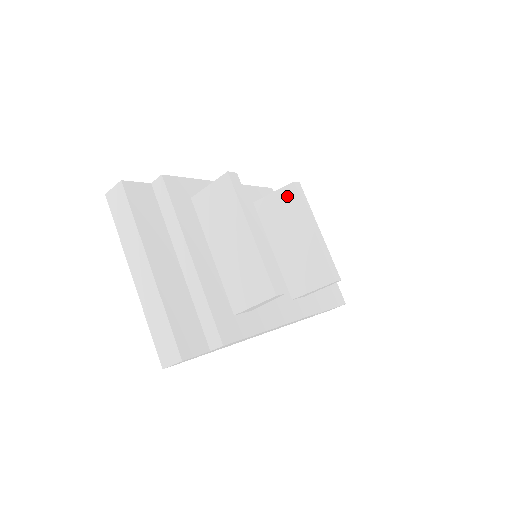
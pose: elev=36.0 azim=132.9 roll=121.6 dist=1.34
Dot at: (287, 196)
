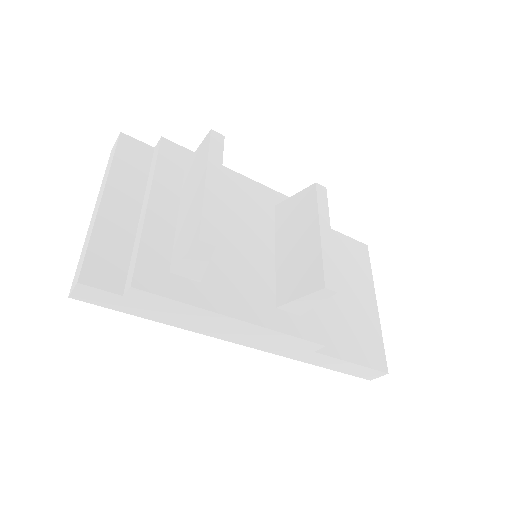
Dot at: (305, 197)
